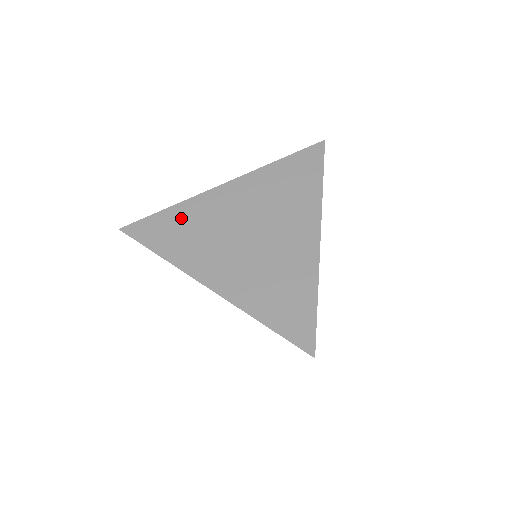
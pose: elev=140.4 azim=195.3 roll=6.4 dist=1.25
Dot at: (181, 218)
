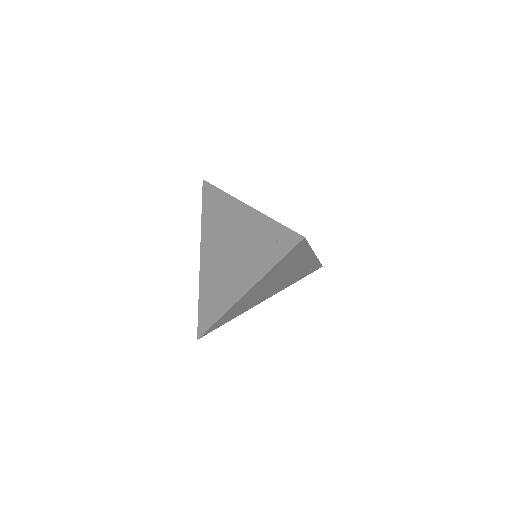
Dot at: (220, 204)
